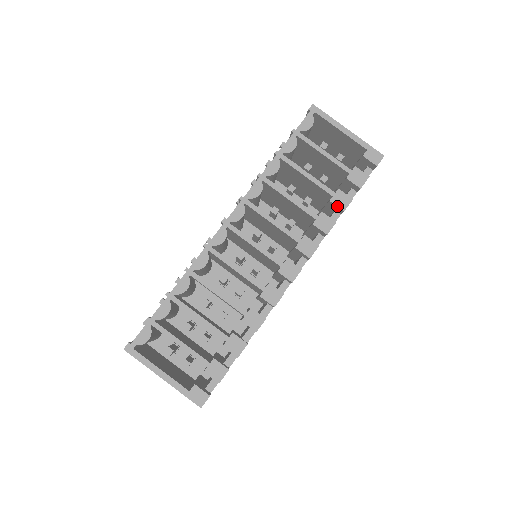
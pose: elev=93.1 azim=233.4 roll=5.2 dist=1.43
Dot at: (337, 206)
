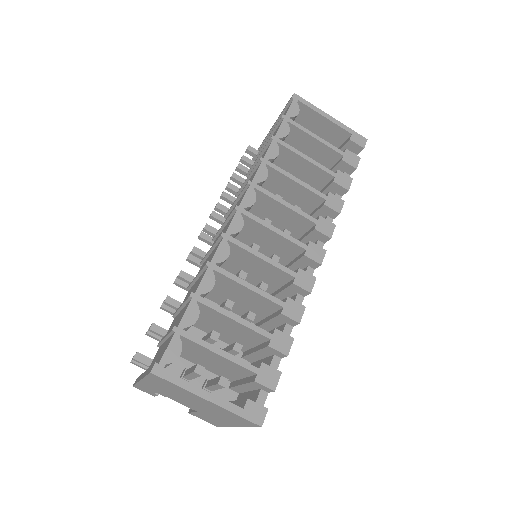
Dot at: (341, 186)
